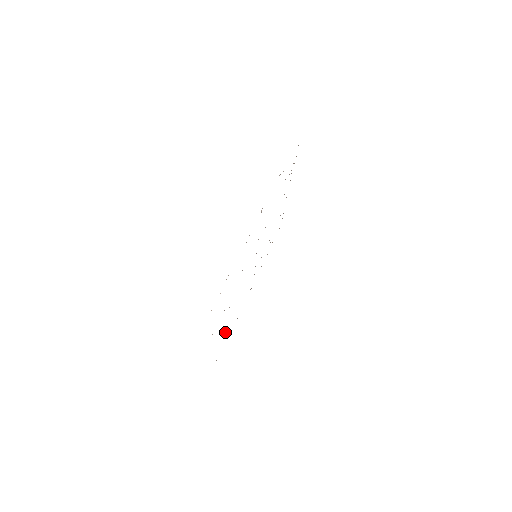
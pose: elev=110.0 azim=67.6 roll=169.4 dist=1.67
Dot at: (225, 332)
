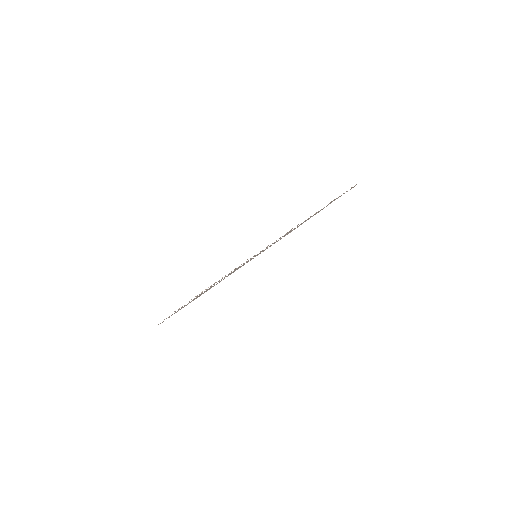
Dot at: occluded
